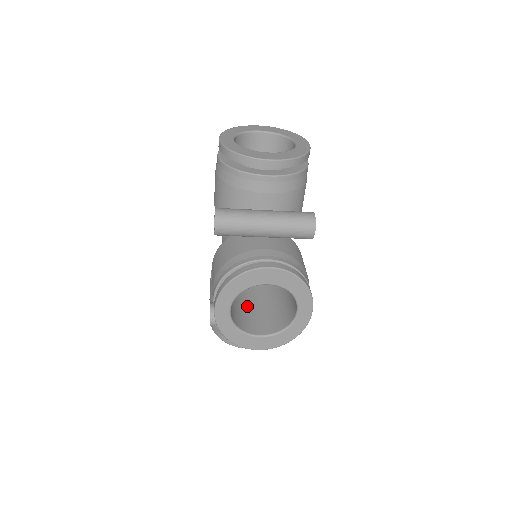
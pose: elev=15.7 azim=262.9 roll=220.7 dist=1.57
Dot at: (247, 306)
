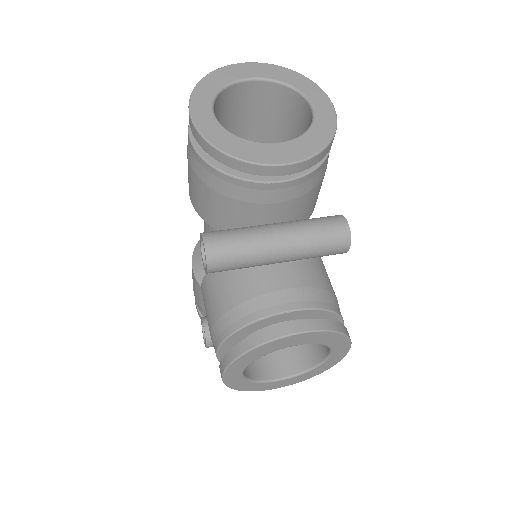
Dot at: occluded
